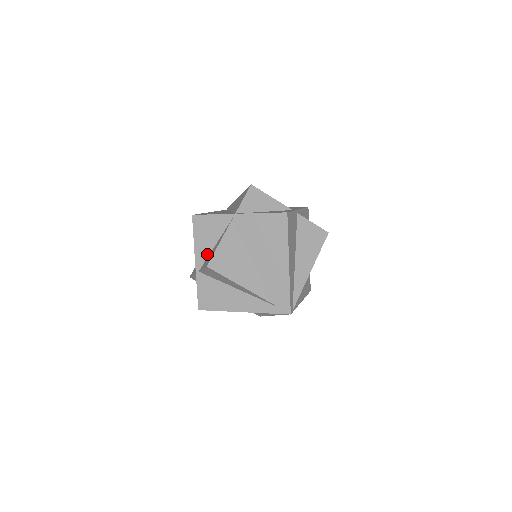
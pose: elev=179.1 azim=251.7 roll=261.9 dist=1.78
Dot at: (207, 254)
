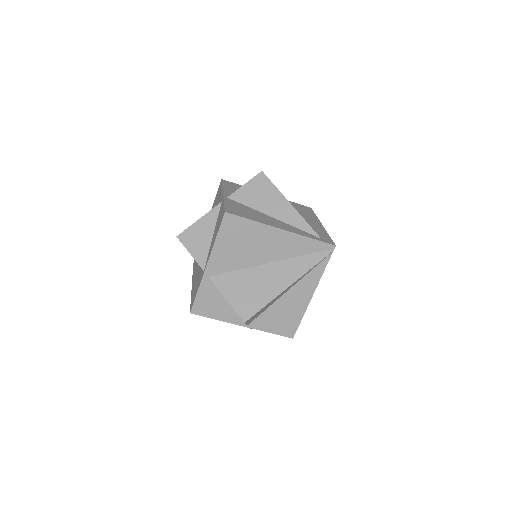
Dot at: occluded
